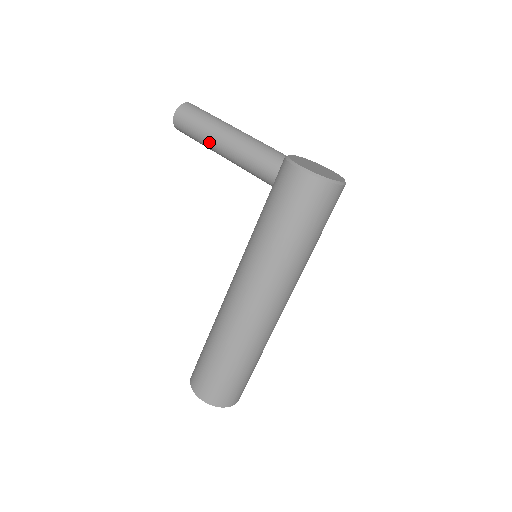
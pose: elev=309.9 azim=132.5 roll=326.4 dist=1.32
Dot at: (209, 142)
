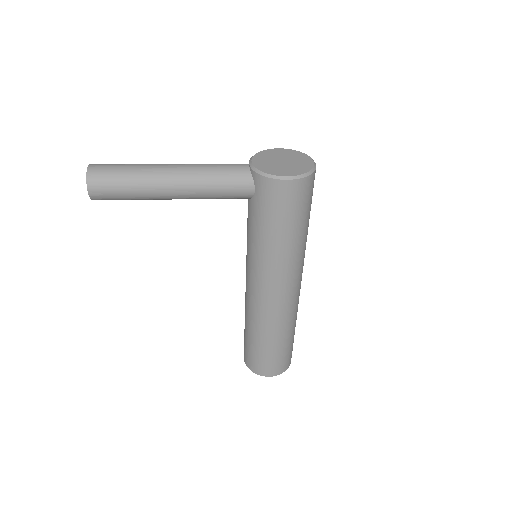
Dot at: (154, 197)
